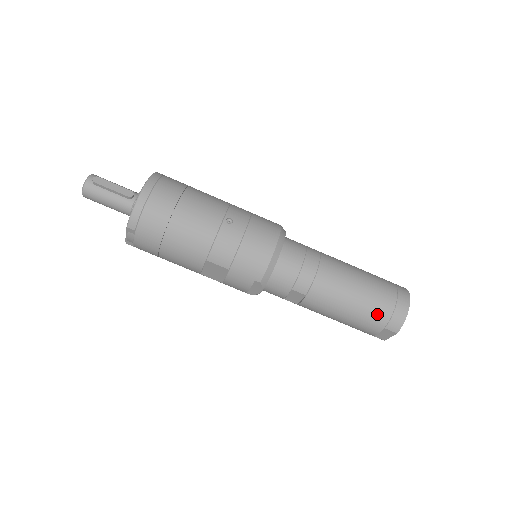
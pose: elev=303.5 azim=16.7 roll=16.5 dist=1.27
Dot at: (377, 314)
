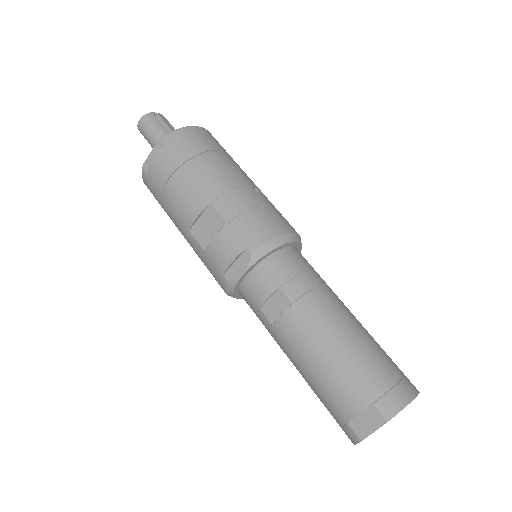
Dot at: (371, 375)
